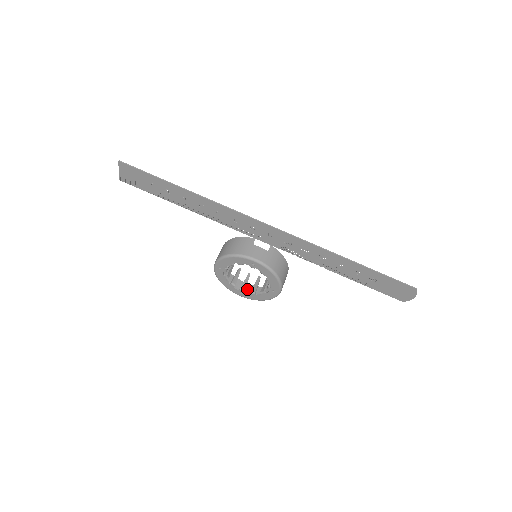
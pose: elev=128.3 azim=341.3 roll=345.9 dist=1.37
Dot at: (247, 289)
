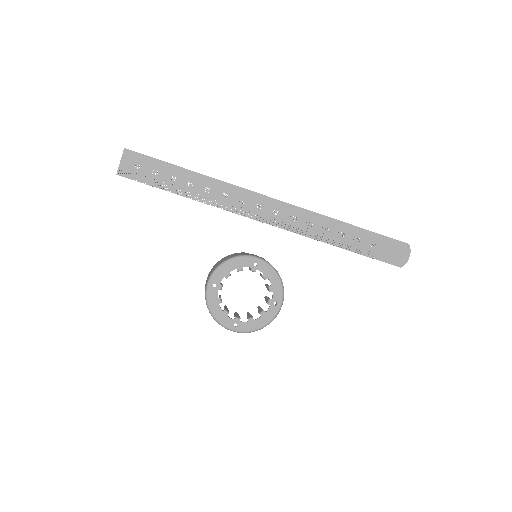
Dot at: occluded
